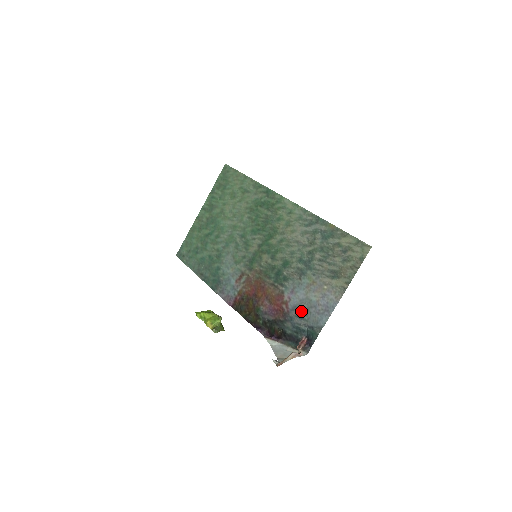
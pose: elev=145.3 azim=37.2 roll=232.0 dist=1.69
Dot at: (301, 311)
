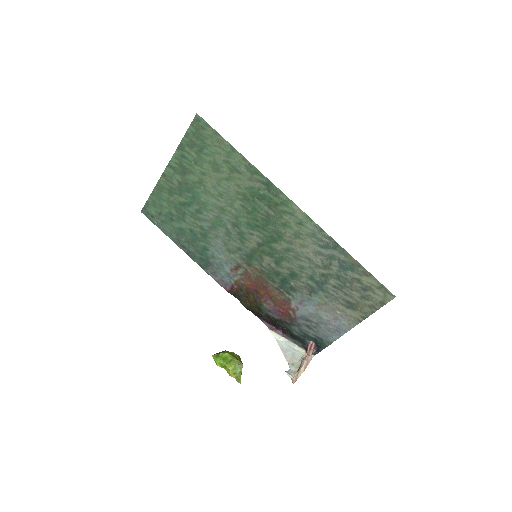
Dot at: (310, 323)
